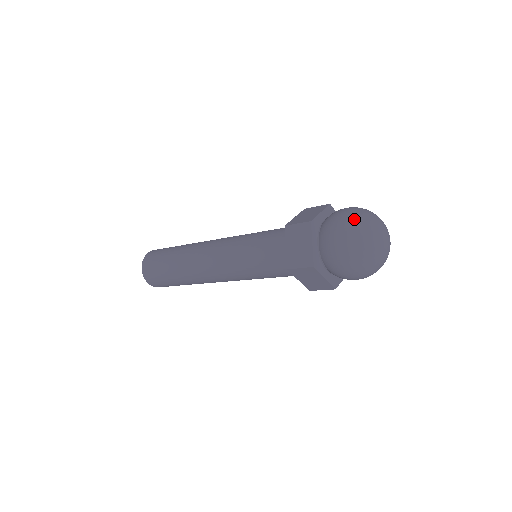
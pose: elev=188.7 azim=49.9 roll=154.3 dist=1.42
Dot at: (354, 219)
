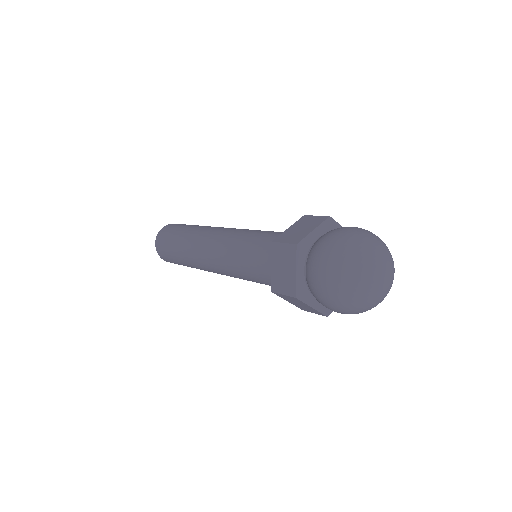
Dot at: (339, 293)
